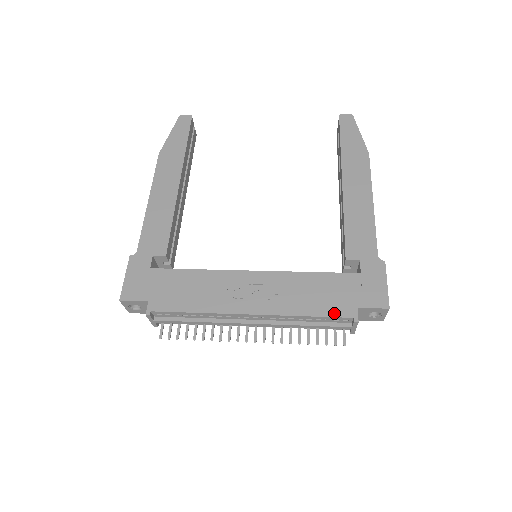
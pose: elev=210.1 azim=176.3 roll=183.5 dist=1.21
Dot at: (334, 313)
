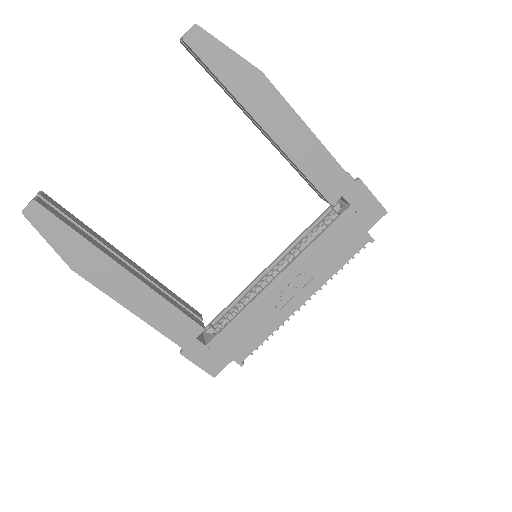
Dot at: (355, 250)
